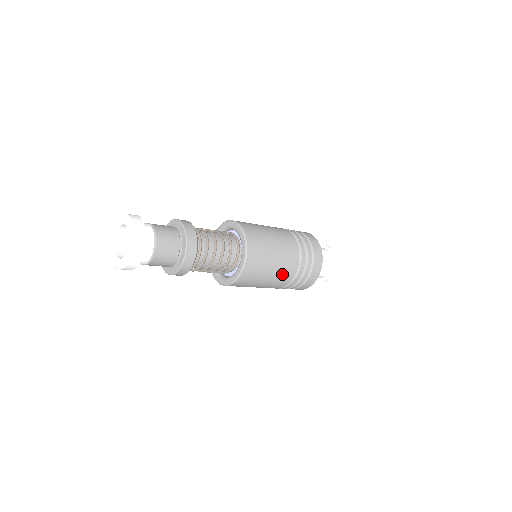
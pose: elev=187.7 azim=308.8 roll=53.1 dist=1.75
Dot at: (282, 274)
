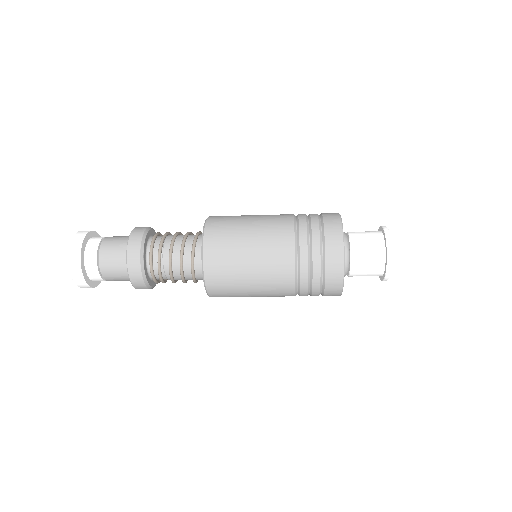
Dot at: (271, 248)
